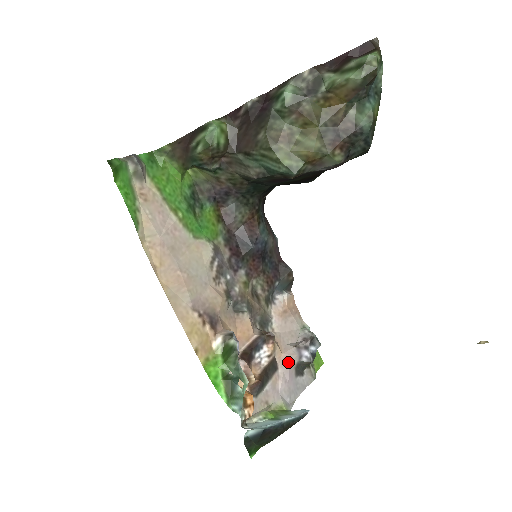
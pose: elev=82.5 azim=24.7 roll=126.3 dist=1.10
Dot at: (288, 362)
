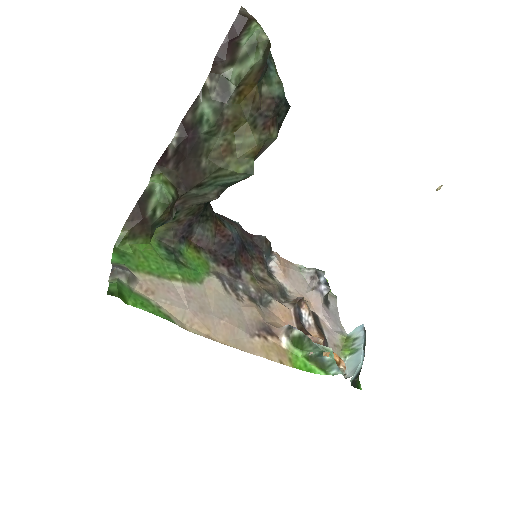
Dot at: (319, 305)
